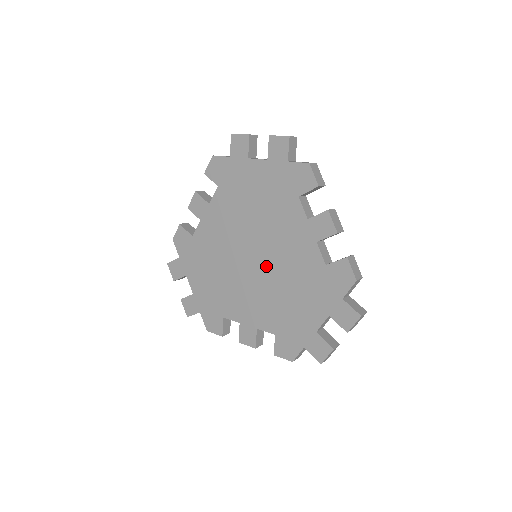
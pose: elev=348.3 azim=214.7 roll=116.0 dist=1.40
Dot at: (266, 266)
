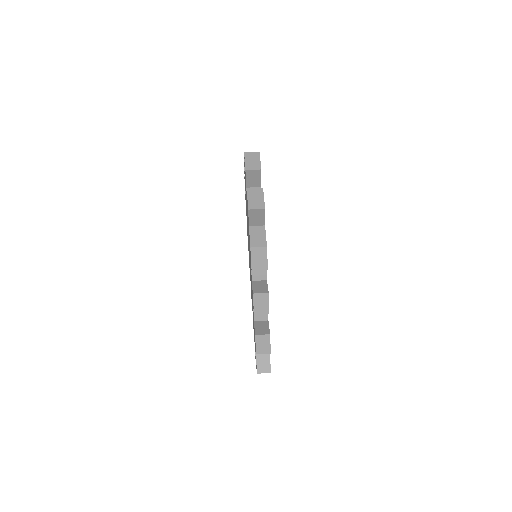
Dot at: occluded
